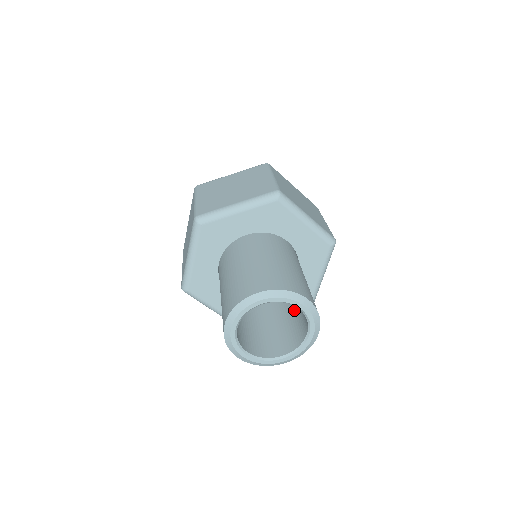
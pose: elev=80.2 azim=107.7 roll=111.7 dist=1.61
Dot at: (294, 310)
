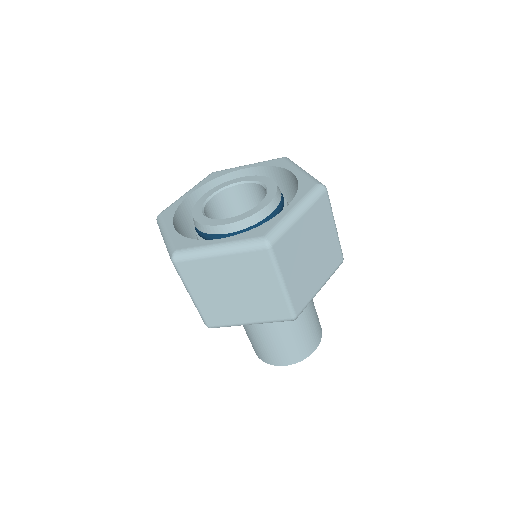
Dot at: occluded
